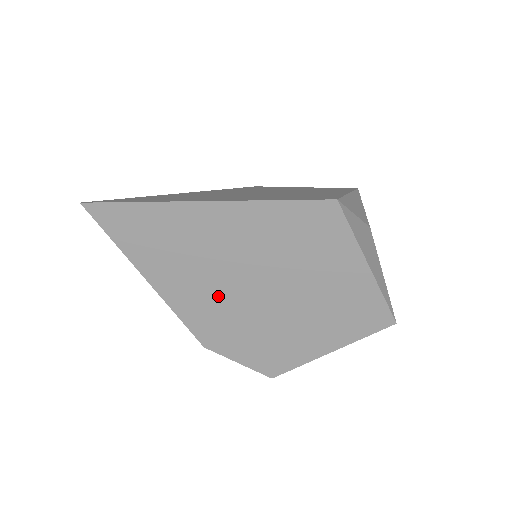
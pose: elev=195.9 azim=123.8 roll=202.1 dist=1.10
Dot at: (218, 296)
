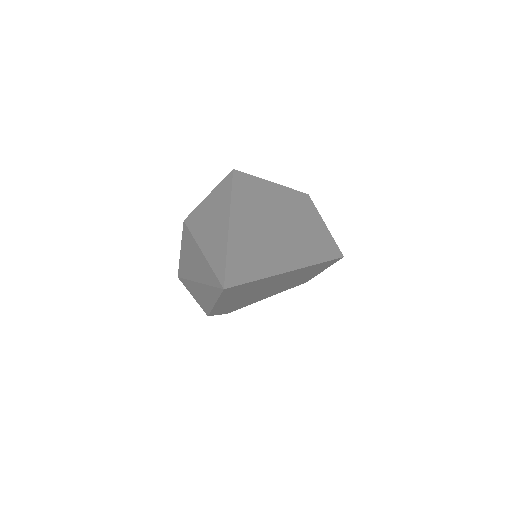
Dot at: (245, 298)
